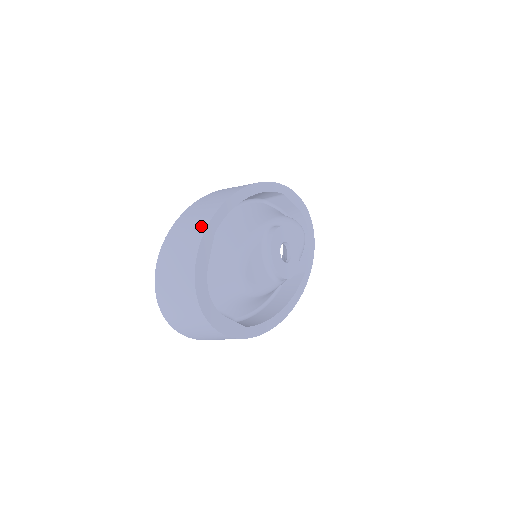
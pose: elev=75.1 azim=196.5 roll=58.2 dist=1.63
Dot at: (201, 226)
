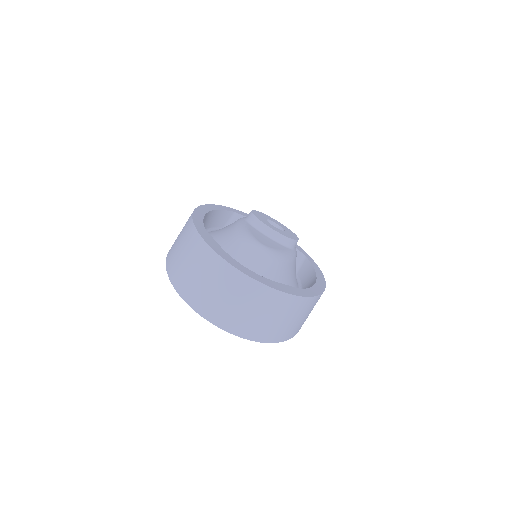
Dot at: (189, 232)
